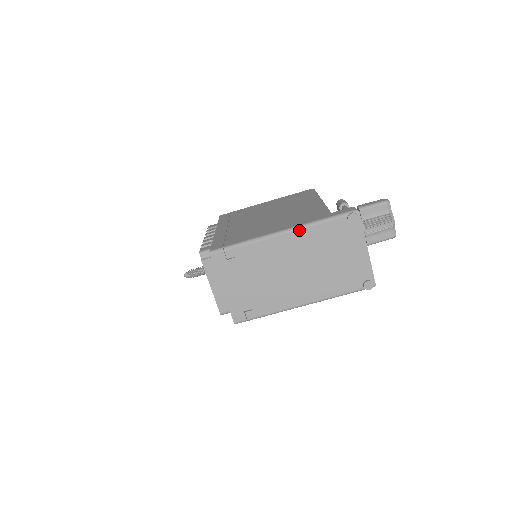
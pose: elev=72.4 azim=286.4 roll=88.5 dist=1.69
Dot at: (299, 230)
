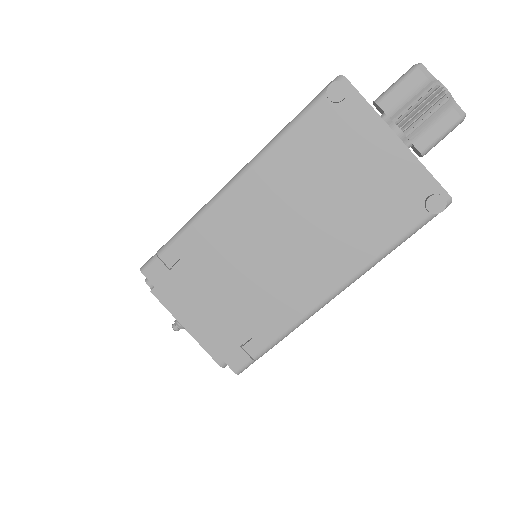
Dot at: (256, 164)
